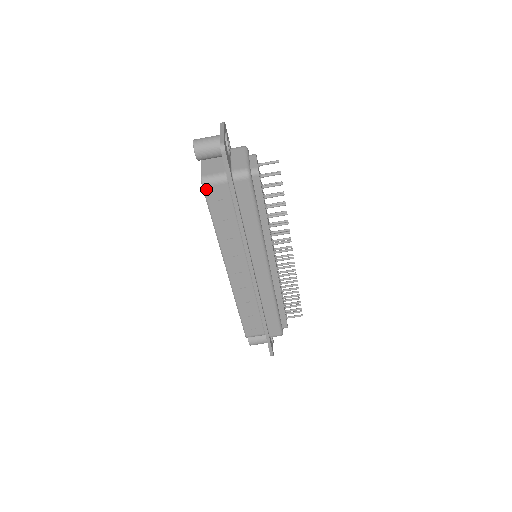
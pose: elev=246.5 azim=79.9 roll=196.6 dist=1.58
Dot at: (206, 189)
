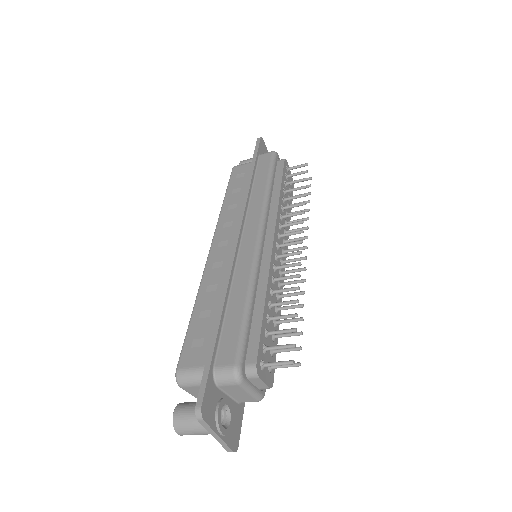
Dot at: occluded
